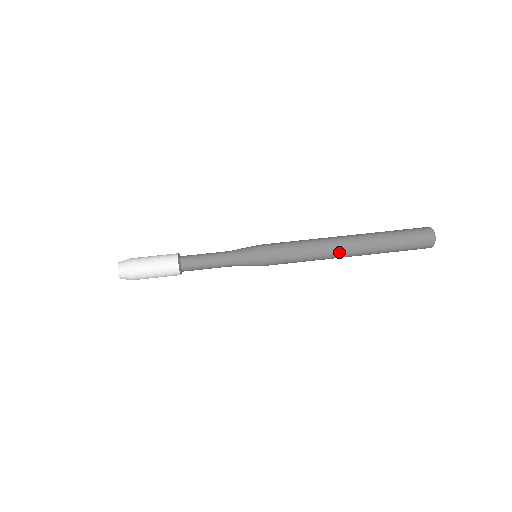
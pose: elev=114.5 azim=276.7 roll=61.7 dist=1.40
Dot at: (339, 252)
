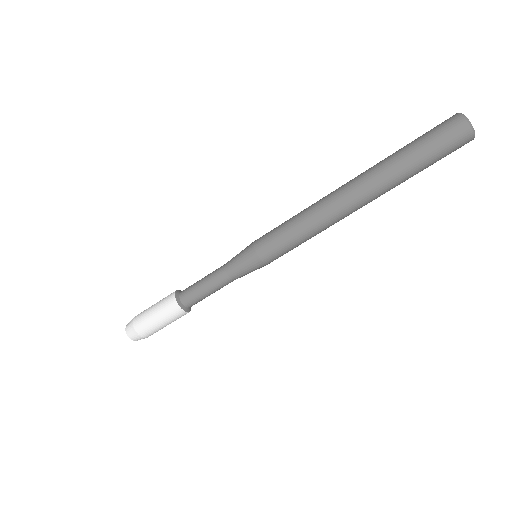
Dot at: (348, 208)
